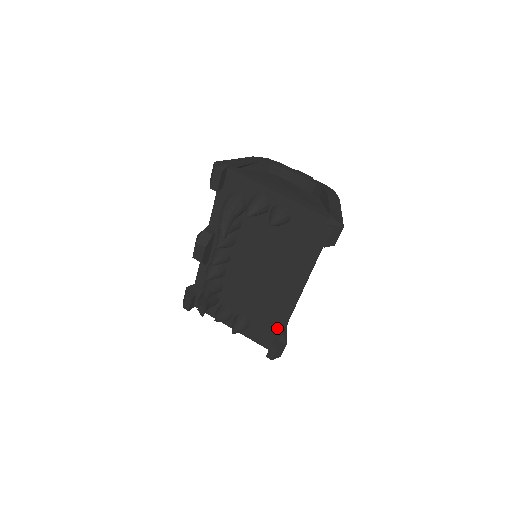
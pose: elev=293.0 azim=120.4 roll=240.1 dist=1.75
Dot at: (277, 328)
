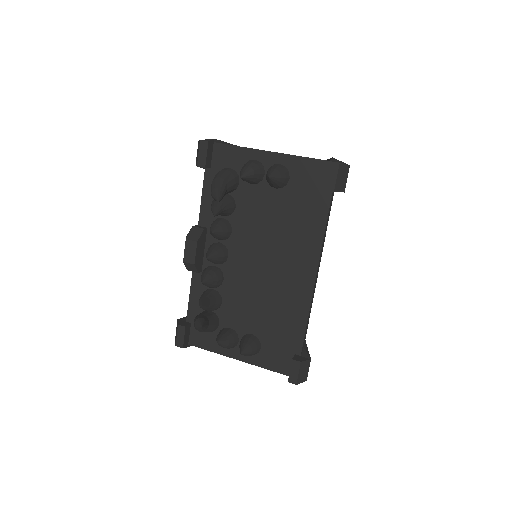
Dot at: (295, 337)
